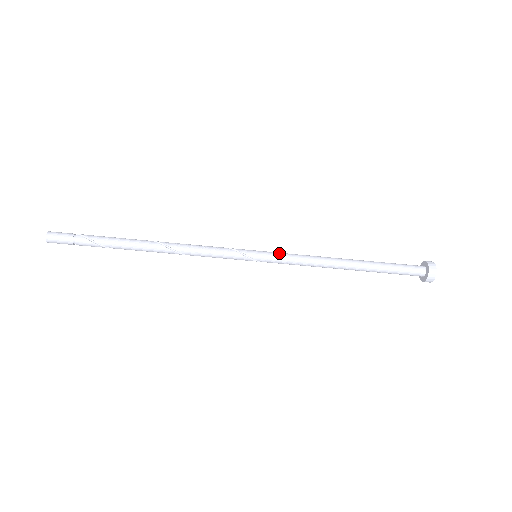
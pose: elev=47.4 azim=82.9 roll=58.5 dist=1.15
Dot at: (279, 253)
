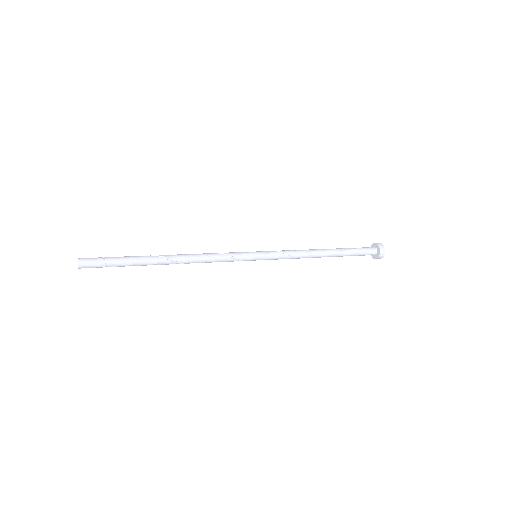
Dot at: (274, 258)
